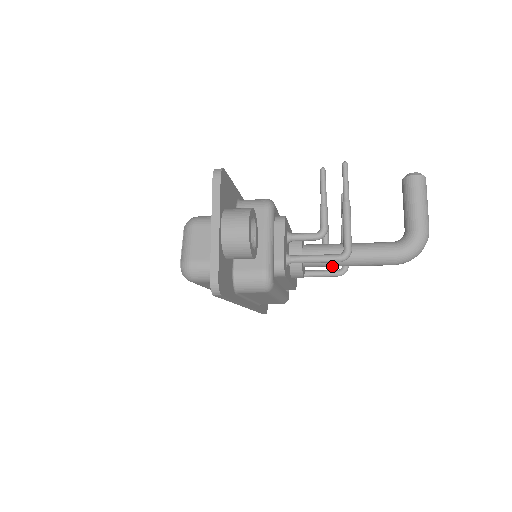
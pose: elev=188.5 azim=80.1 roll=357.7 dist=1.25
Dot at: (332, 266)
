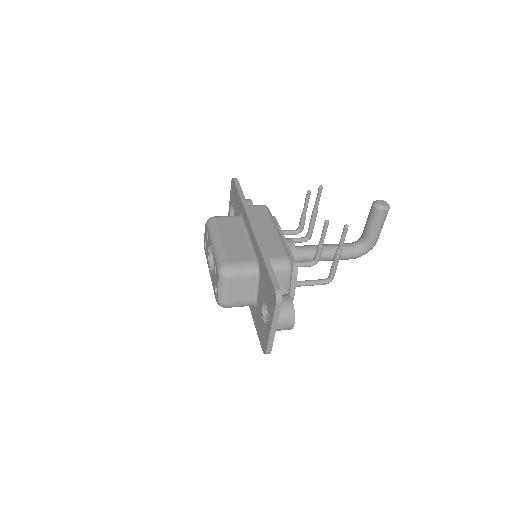
Dot at: occluded
